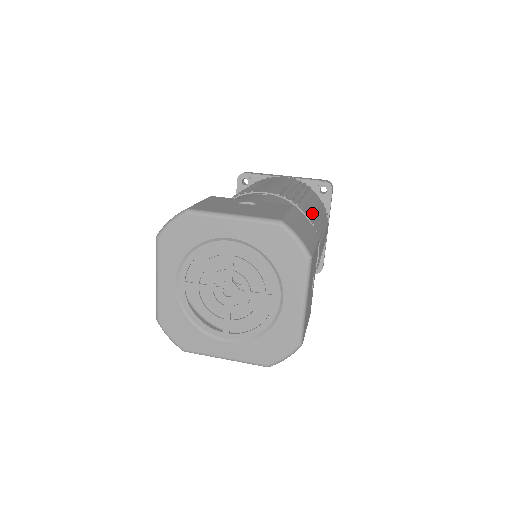
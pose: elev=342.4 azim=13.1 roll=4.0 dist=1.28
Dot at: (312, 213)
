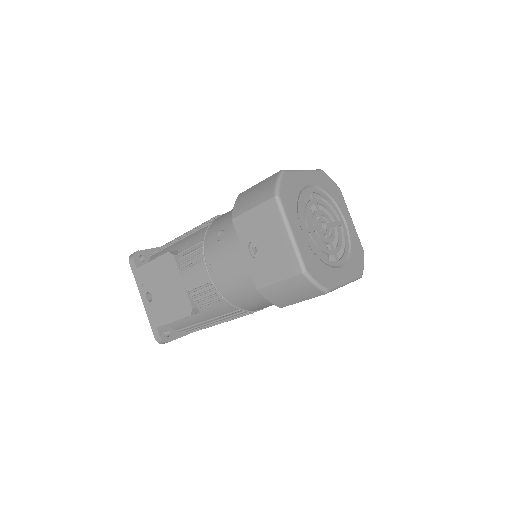
Dot at: occluded
